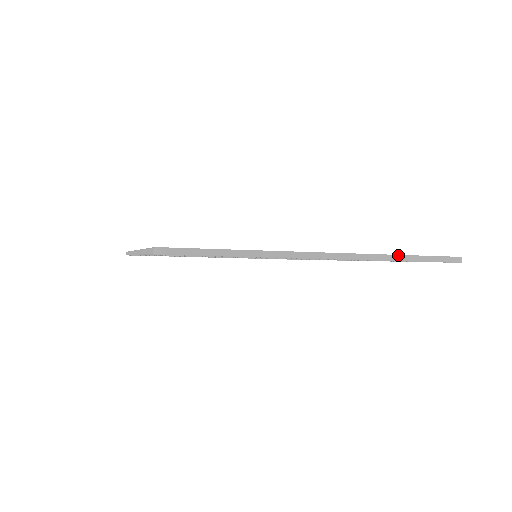
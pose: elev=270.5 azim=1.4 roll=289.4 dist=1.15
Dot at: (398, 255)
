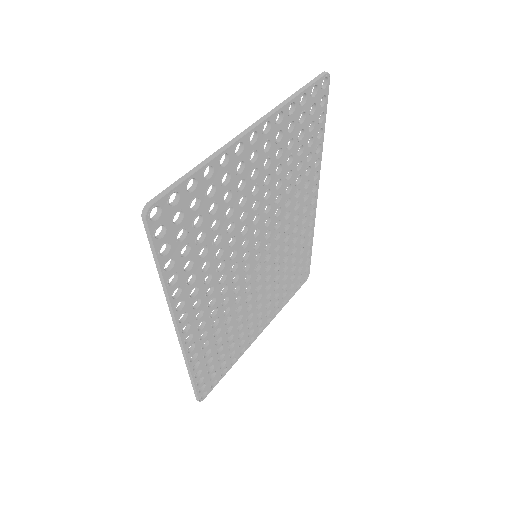
Dot at: (288, 98)
